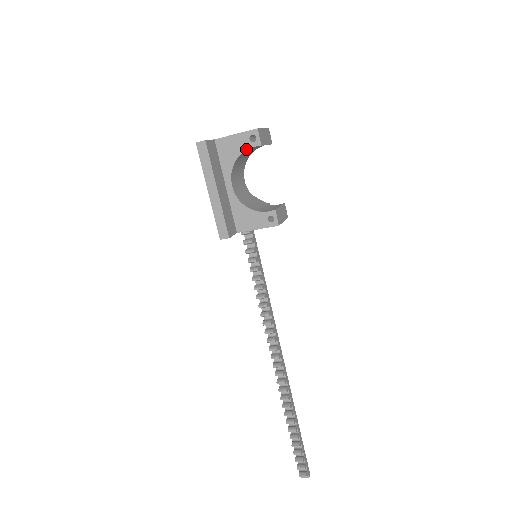
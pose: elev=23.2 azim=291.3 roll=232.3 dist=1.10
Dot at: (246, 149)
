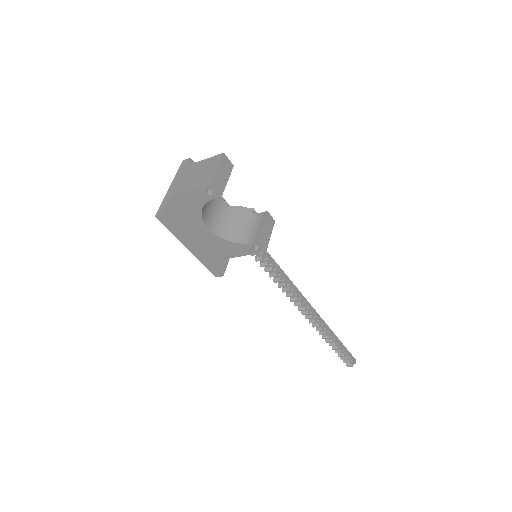
Dot at: (207, 201)
